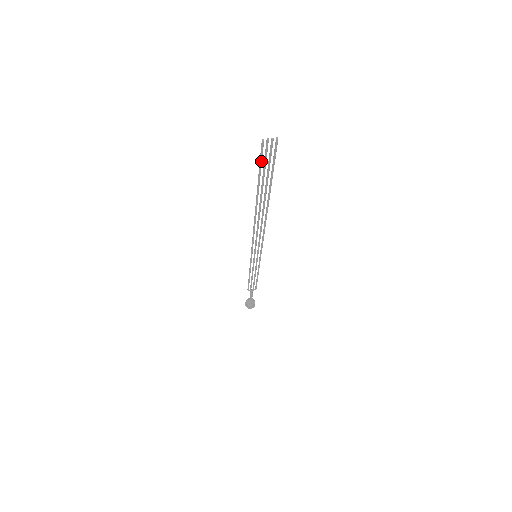
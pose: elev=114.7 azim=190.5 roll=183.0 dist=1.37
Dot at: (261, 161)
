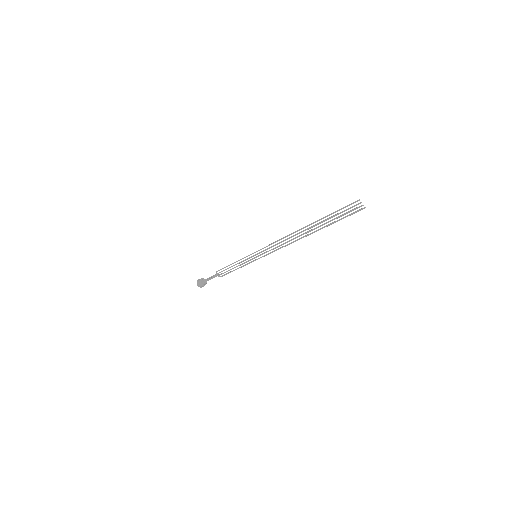
Dot at: (343, 208)
